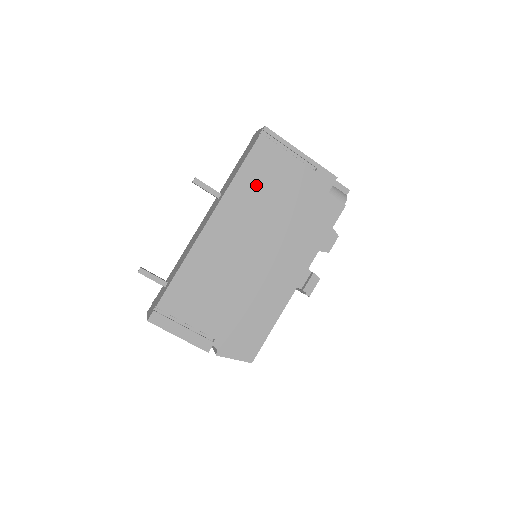
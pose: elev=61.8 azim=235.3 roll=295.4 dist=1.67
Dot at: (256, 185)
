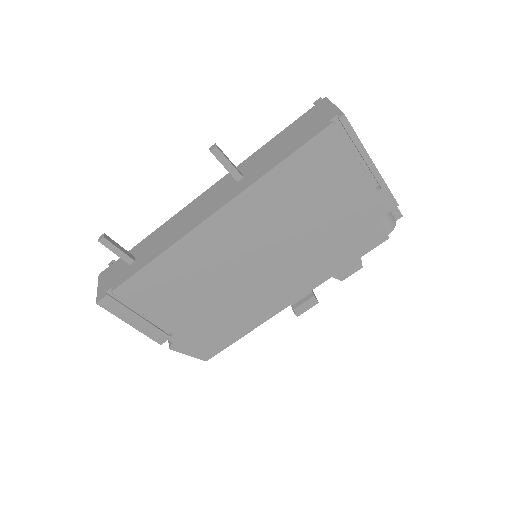
Dot at: (294, 187)
